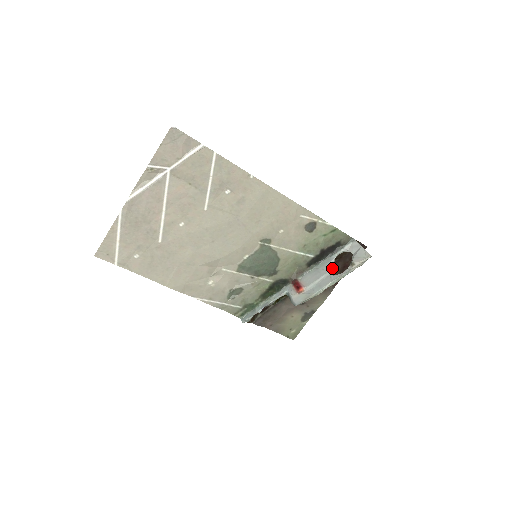
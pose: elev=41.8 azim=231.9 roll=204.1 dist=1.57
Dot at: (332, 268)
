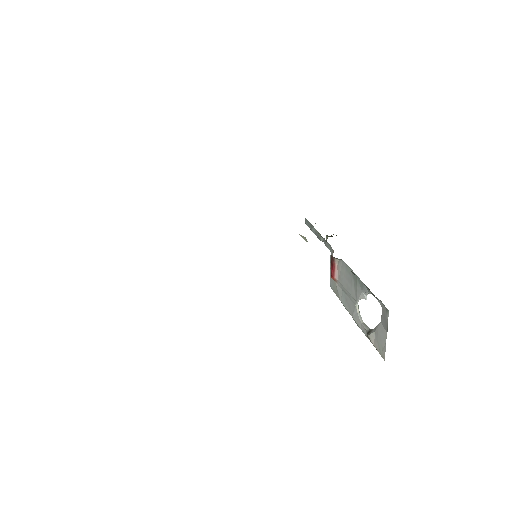
Dot at: occluded
